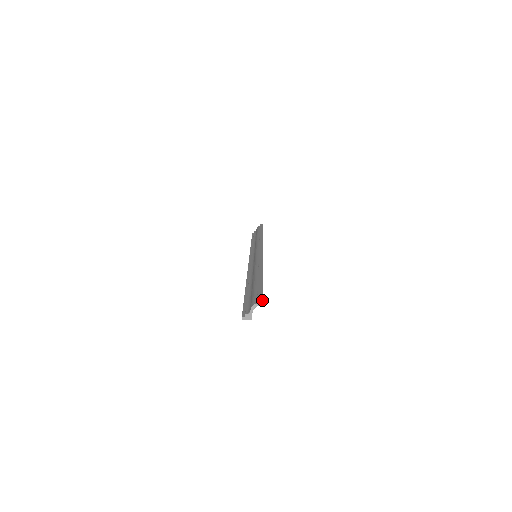
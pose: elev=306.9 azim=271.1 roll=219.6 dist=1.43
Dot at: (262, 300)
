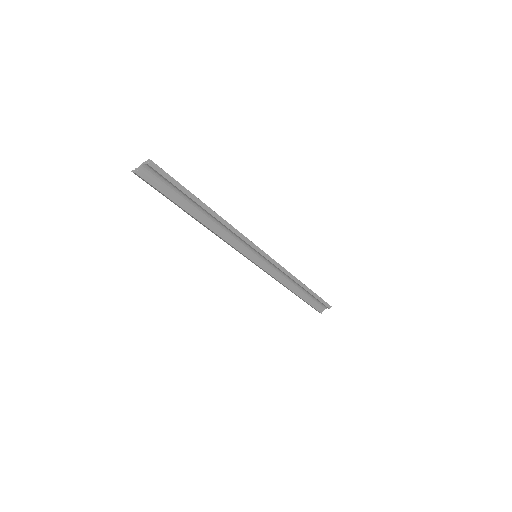
Dot at: occluded
